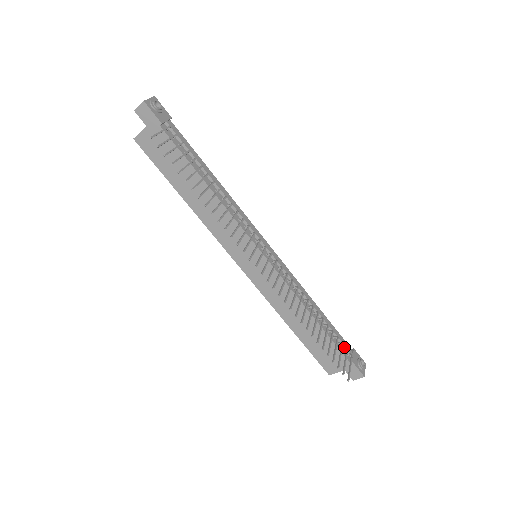
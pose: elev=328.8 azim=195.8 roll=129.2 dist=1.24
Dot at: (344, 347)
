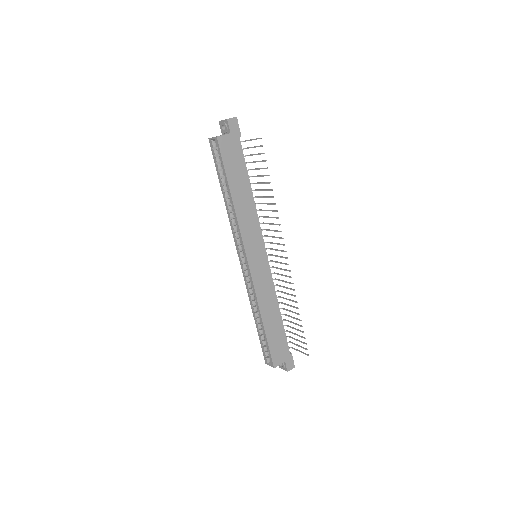
Dot at: occluded
